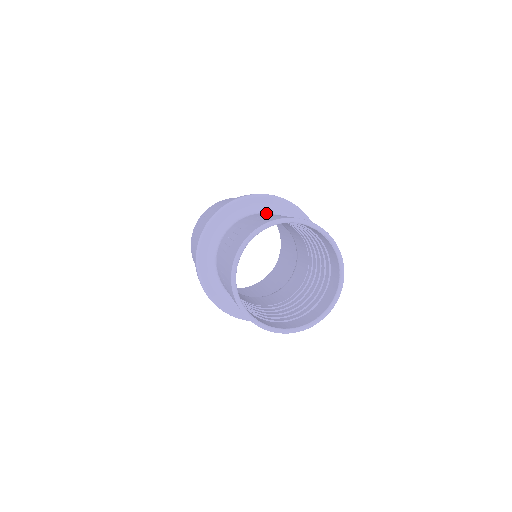
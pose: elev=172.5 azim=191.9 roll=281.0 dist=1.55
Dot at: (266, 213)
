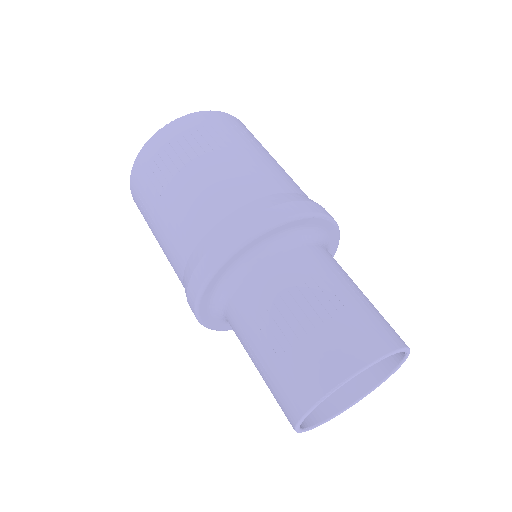
Dot at: (295, 247)
